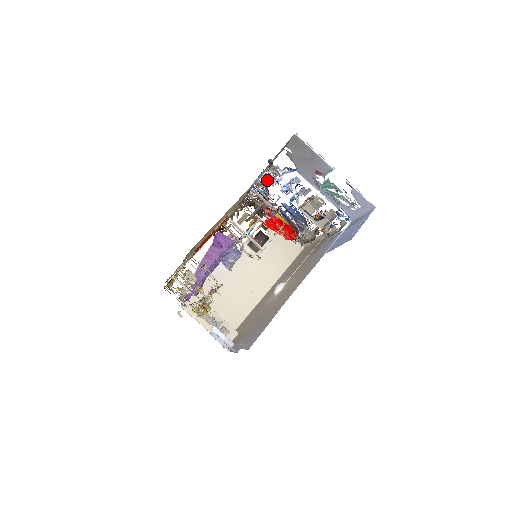
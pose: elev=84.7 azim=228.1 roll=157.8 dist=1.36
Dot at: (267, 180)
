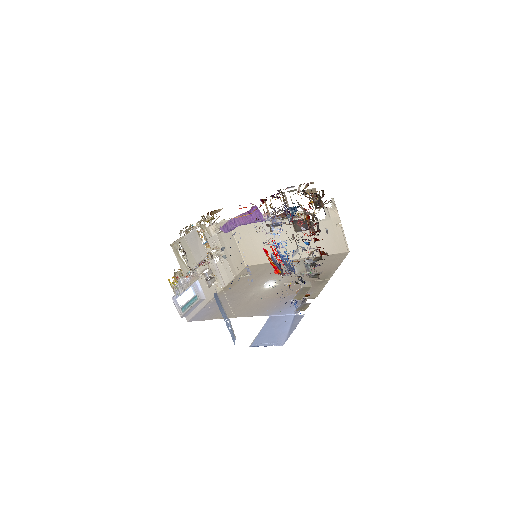
Dot at: occluded
